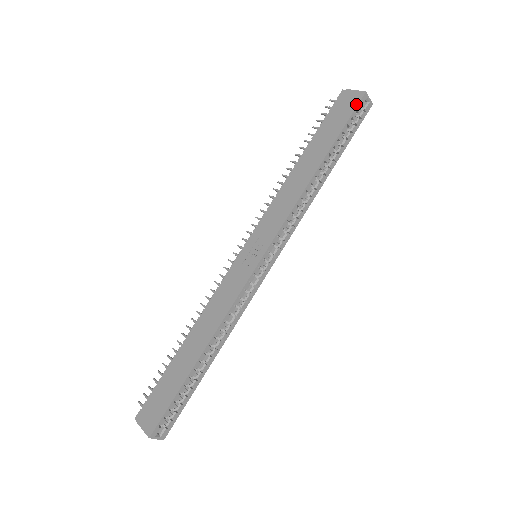
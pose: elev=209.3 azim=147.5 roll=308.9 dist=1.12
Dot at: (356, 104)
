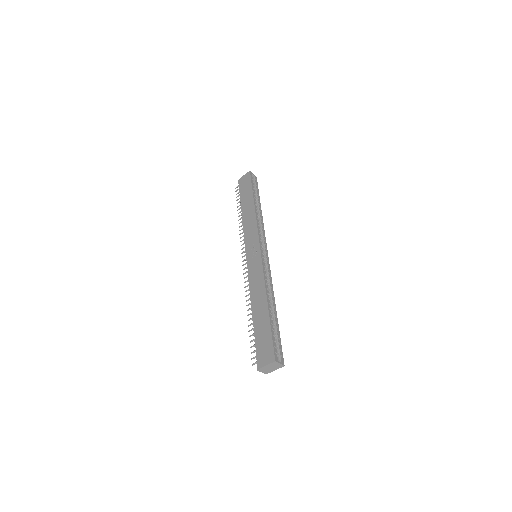
Dot at: (250, 177)
